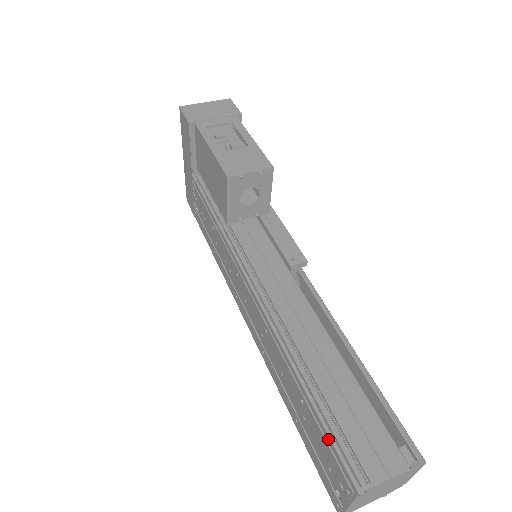
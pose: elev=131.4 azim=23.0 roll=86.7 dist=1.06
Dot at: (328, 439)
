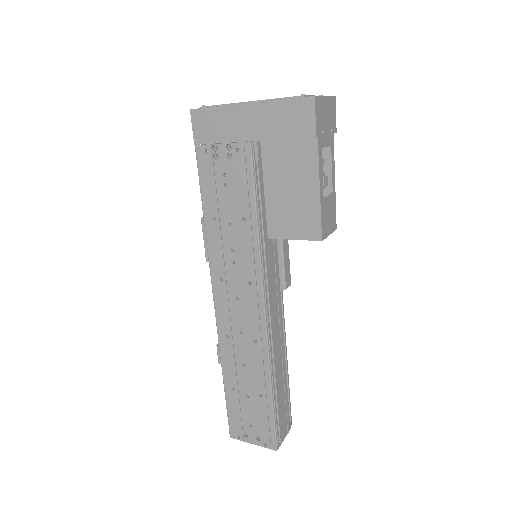
Dot at: (272, 423)
